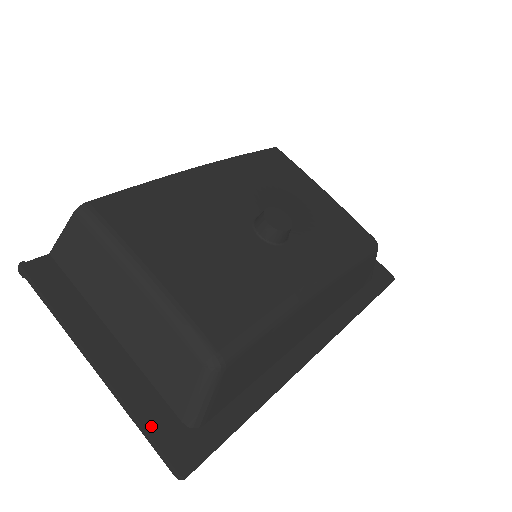
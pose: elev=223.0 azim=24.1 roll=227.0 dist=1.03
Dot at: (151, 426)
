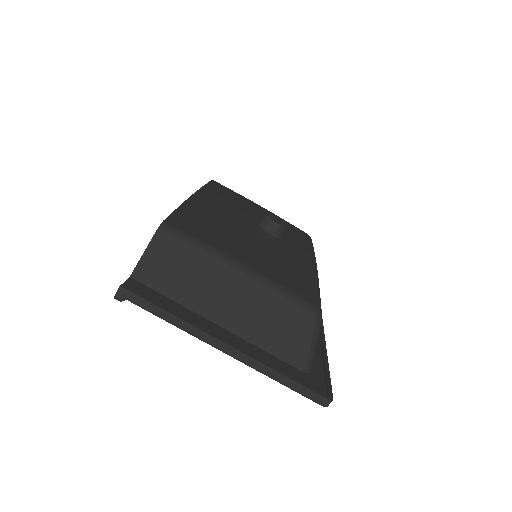
Dot at: (290, 377)
